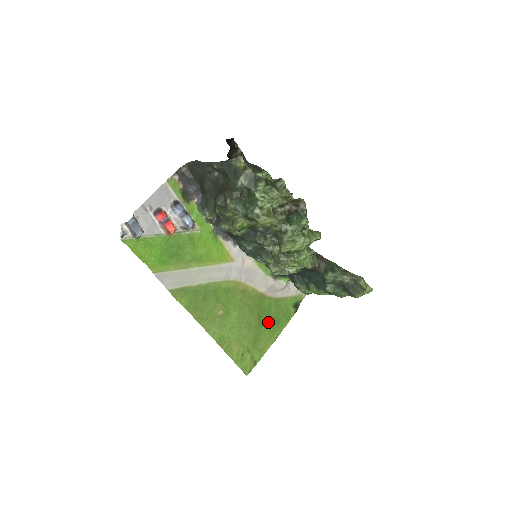
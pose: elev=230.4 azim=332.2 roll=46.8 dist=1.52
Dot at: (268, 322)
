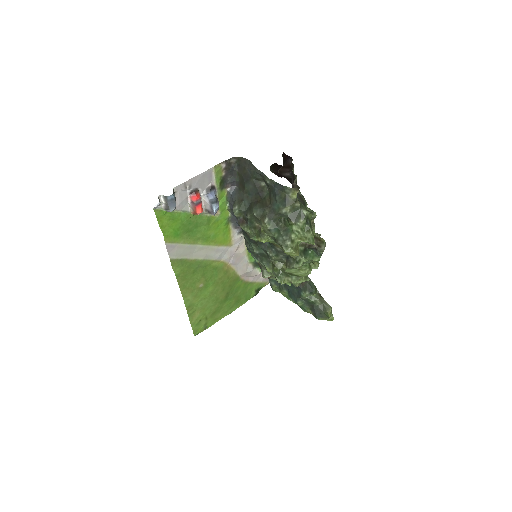
Dot at: (231, 299)
